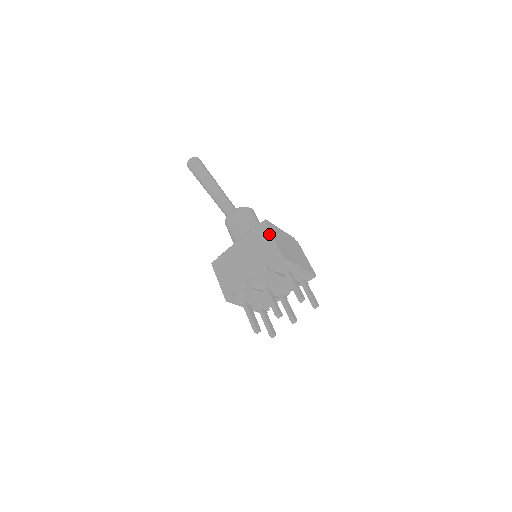
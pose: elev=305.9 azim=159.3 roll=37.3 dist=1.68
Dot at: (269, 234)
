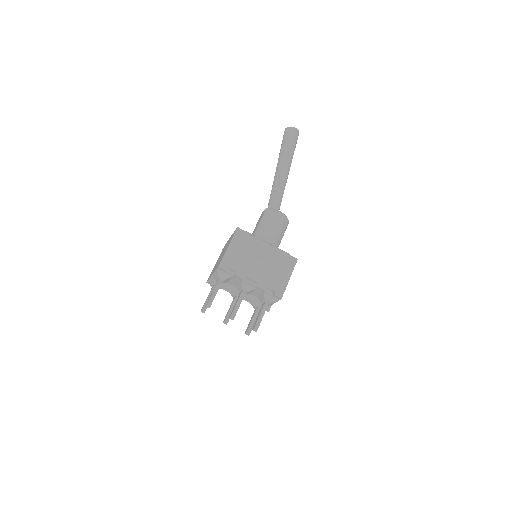
Dot at: (290, 272)
